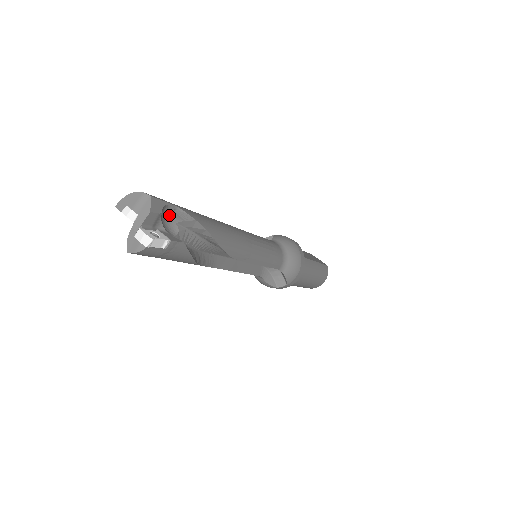
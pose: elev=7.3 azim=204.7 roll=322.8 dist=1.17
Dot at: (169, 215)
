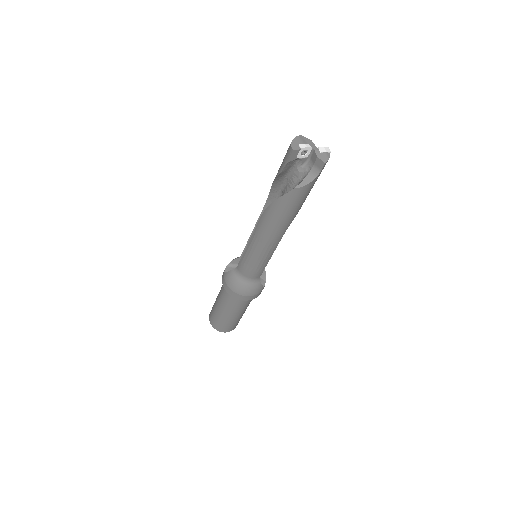
Dot at: occluded
